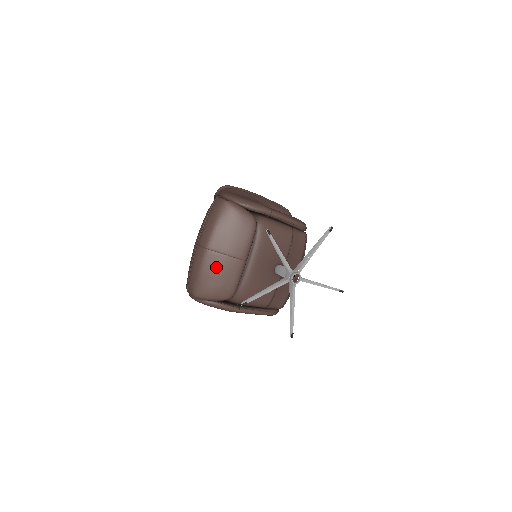
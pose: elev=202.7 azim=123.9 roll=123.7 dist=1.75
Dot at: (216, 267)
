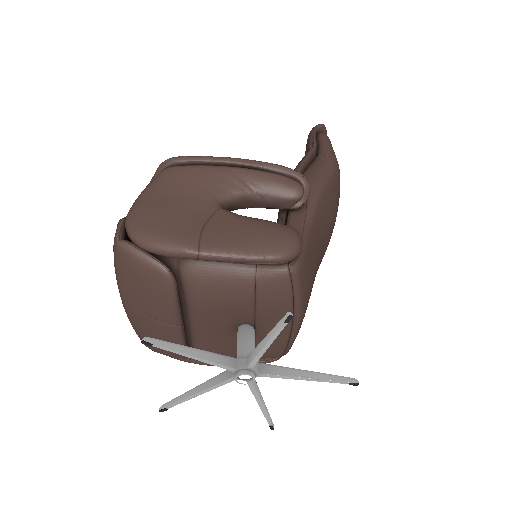
Dot at: (145, 327)
